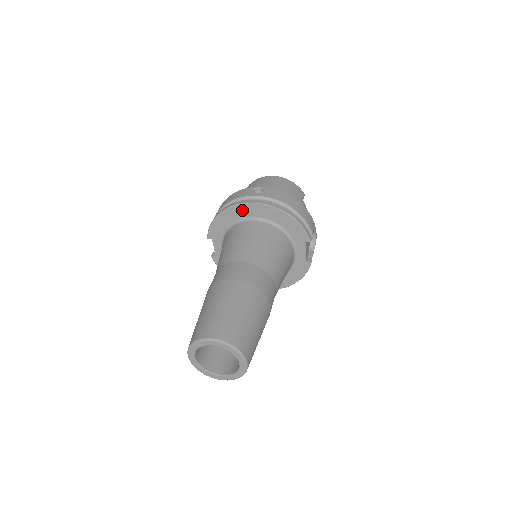
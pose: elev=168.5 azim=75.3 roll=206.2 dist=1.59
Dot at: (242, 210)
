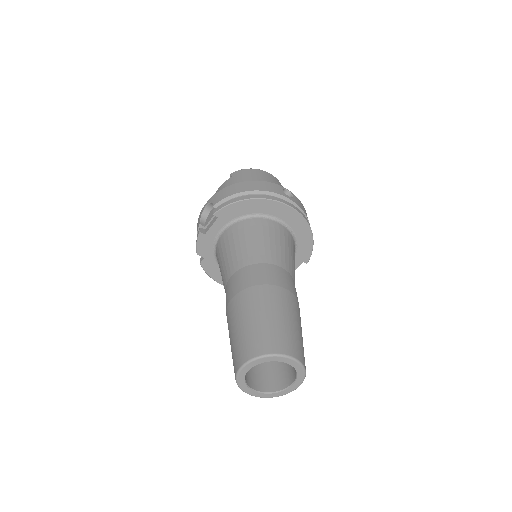
Dot at: (276, 208)
